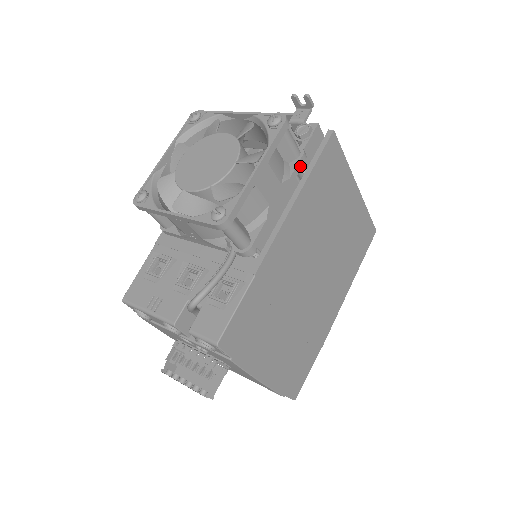
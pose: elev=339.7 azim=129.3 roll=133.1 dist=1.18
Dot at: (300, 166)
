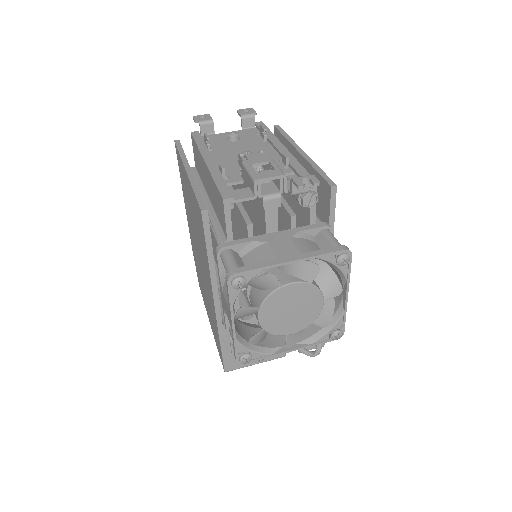
Dot at: occluded
